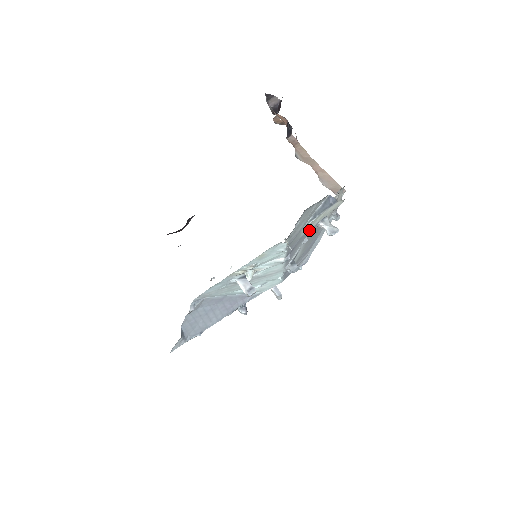
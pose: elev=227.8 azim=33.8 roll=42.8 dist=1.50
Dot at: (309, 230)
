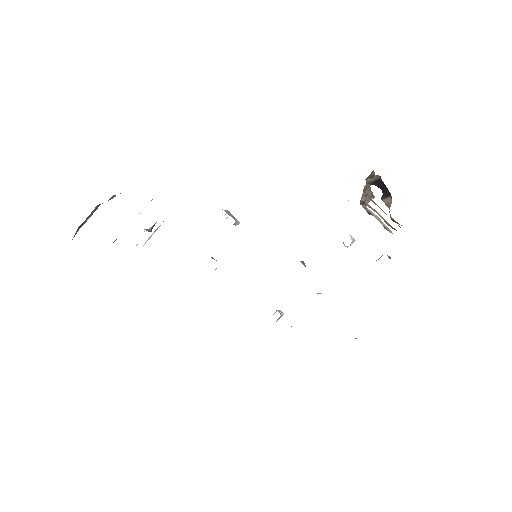
Dot at: occluded
